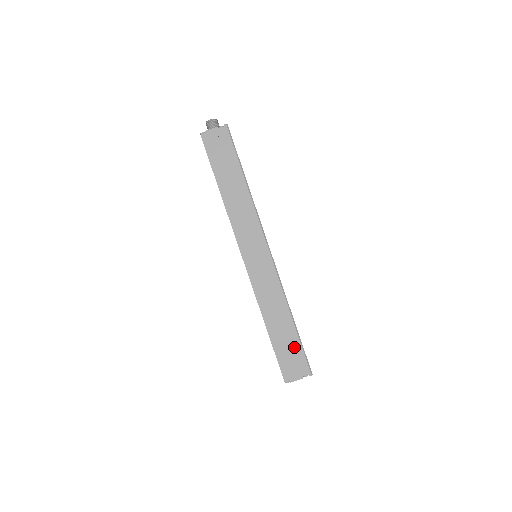
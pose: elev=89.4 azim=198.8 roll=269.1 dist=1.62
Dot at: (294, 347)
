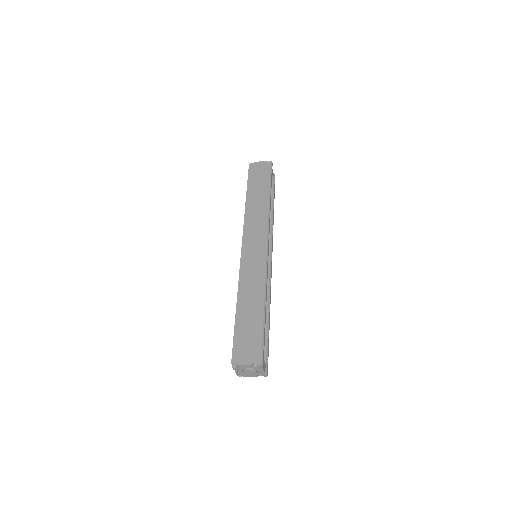
Dot at: (255, 332)
